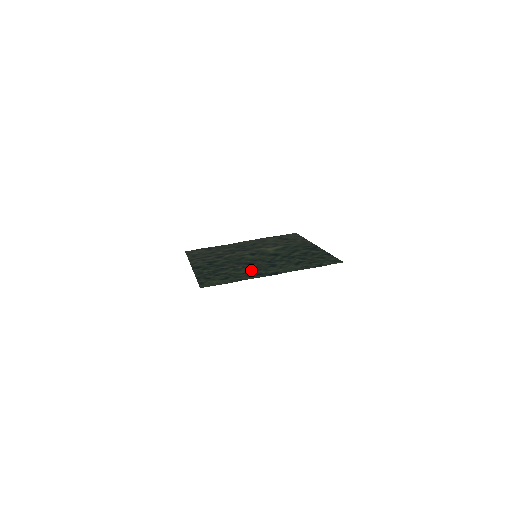
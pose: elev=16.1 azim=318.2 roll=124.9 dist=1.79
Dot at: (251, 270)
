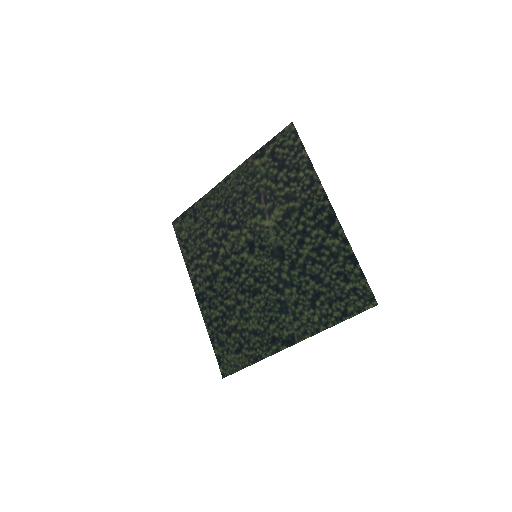
Dot at: (261, 321)
